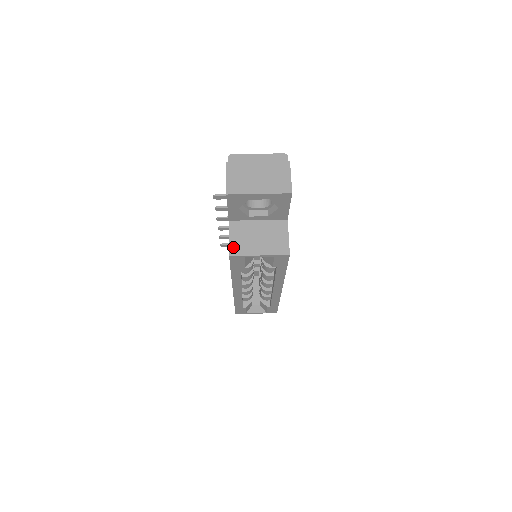
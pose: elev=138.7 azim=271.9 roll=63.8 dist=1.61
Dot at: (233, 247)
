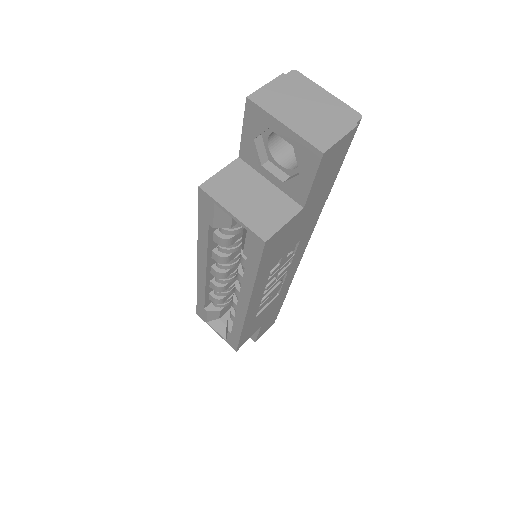
Dot at: (213, 182)
